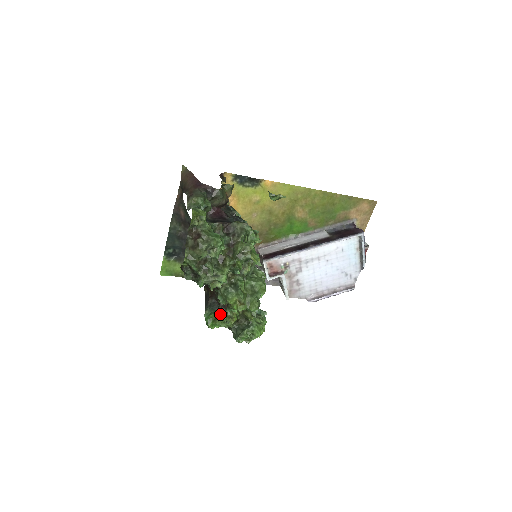
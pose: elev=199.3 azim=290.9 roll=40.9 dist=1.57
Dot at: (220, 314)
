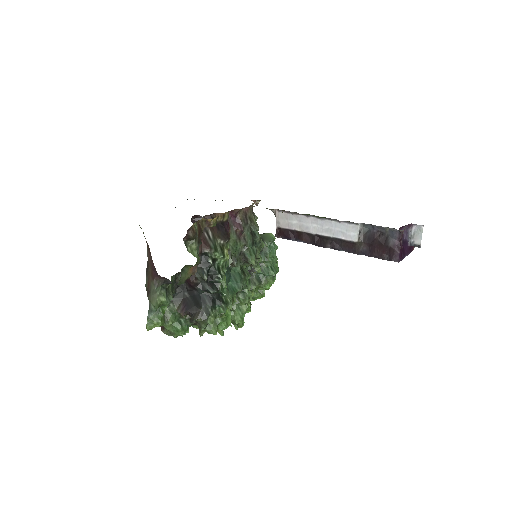
Dot at: occluded
